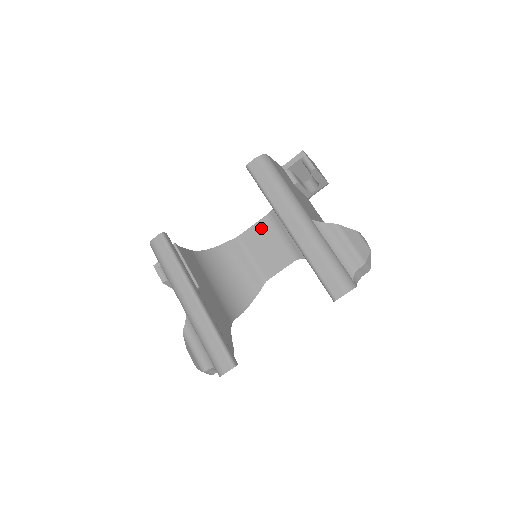
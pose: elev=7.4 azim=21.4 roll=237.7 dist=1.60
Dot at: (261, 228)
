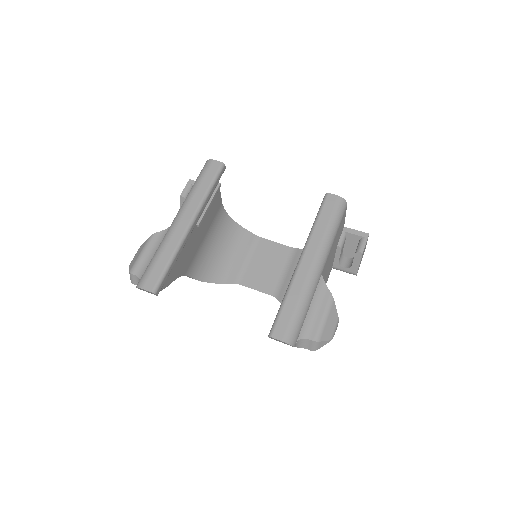
Dot at: (279, 250)
